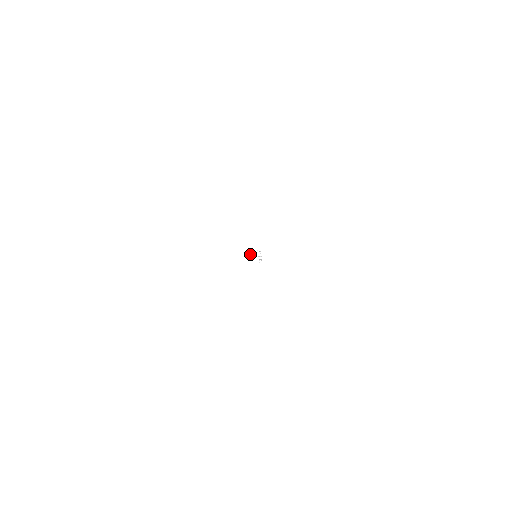
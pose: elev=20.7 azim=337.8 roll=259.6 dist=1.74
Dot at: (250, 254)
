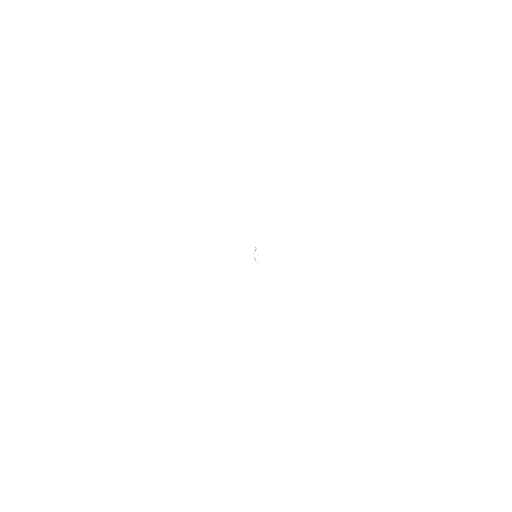
Dot at: (254, 253)
